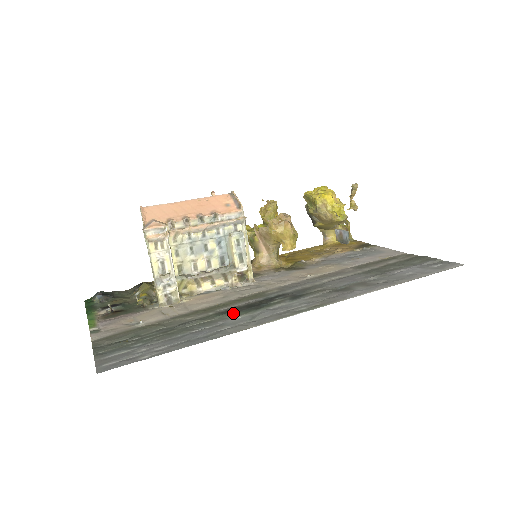
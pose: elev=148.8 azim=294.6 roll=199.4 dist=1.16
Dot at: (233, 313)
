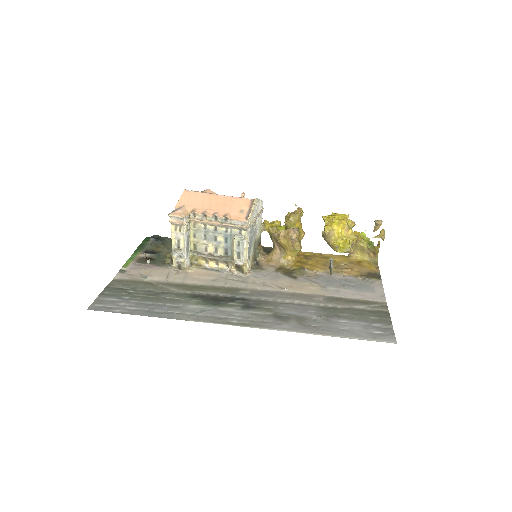
Dot at: (197, 300)
